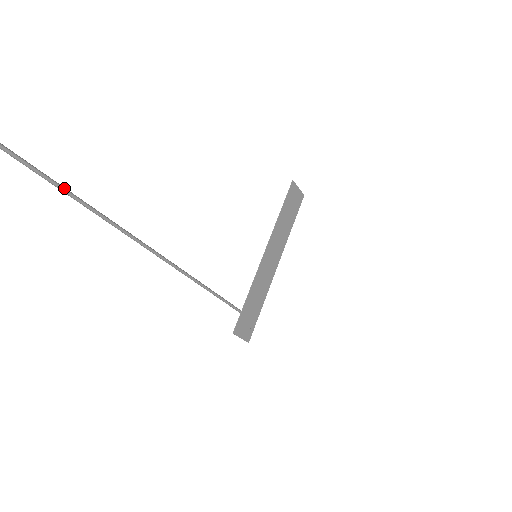
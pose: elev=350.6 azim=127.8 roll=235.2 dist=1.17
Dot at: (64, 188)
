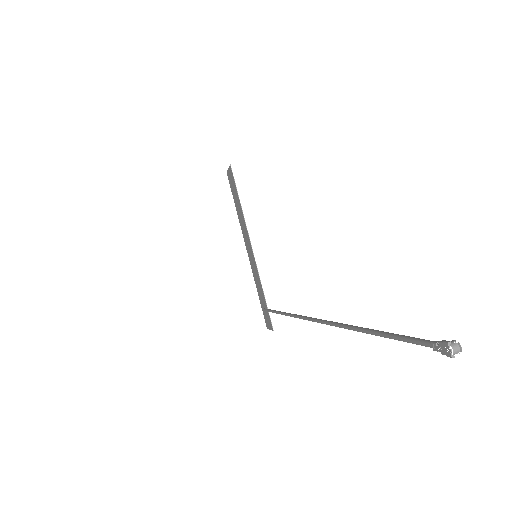
Dot at: (350, 326)
